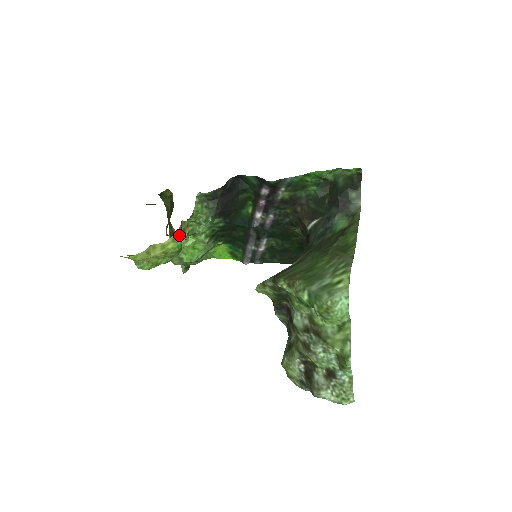
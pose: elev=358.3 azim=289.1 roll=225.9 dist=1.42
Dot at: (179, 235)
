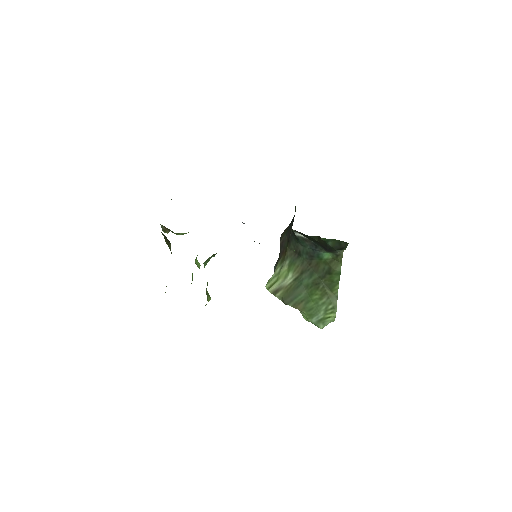
Dot at: (209, 300)
